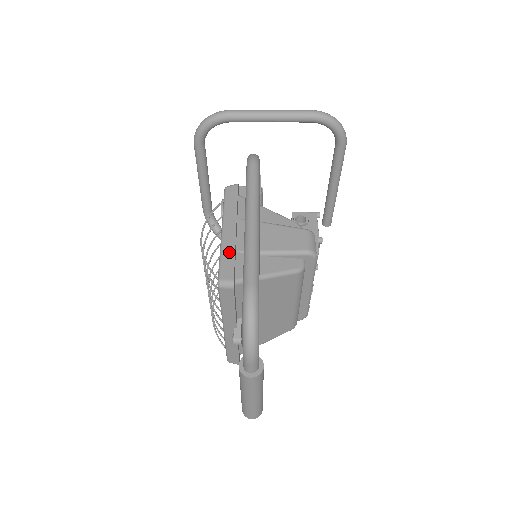
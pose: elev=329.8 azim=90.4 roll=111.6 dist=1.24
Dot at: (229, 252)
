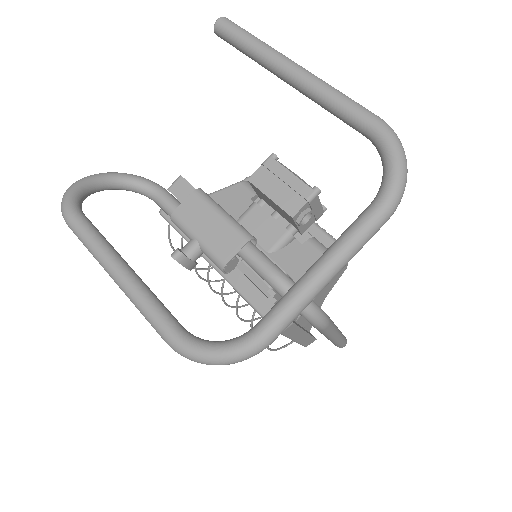
Dot at: (307, 340)
